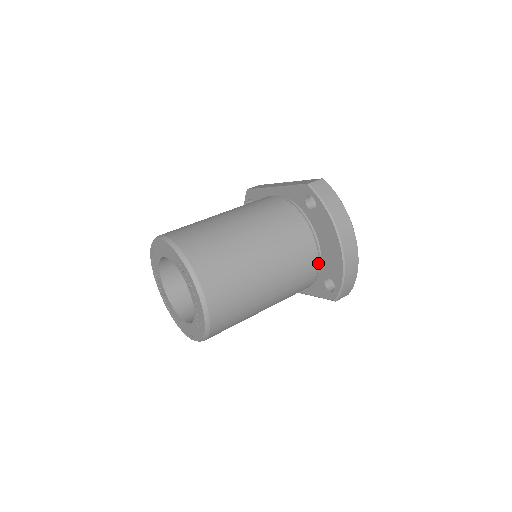
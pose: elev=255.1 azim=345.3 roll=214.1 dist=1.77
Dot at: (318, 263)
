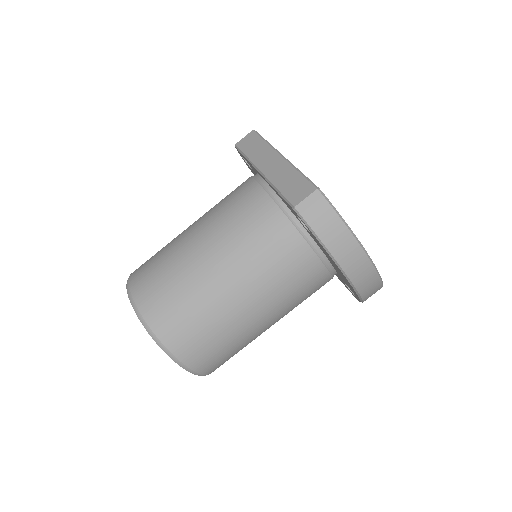
Dot at: (330, 274)
